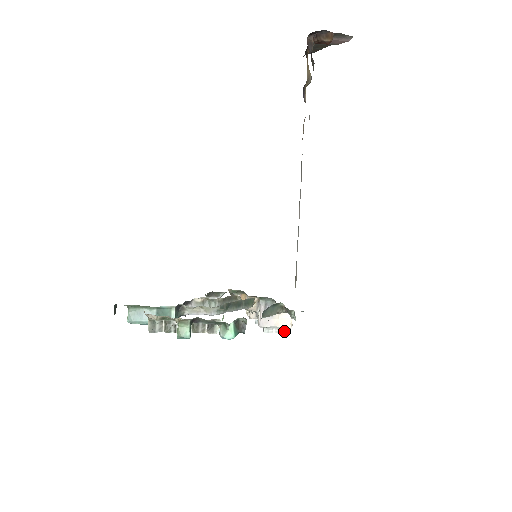
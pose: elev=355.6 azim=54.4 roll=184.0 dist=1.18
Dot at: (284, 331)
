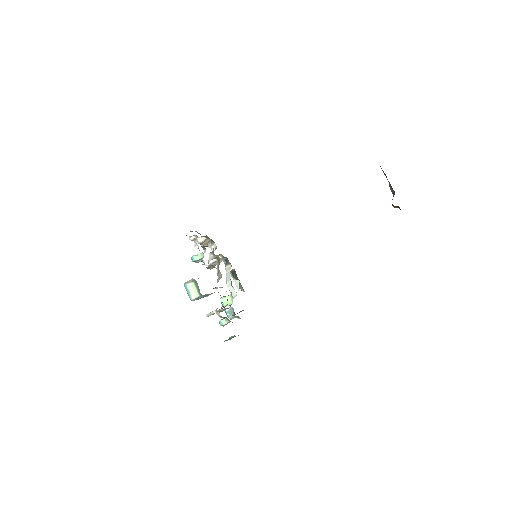
Dot at: occluded
